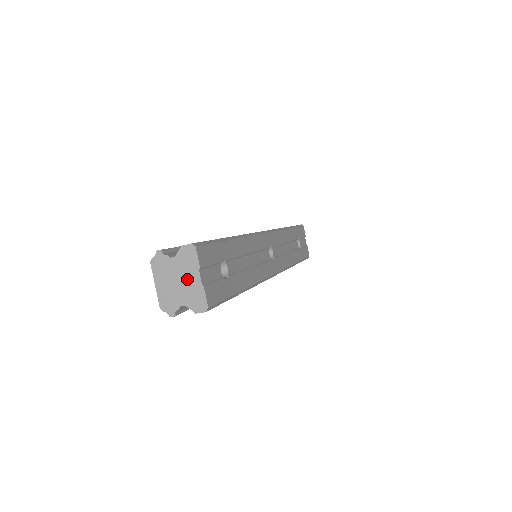
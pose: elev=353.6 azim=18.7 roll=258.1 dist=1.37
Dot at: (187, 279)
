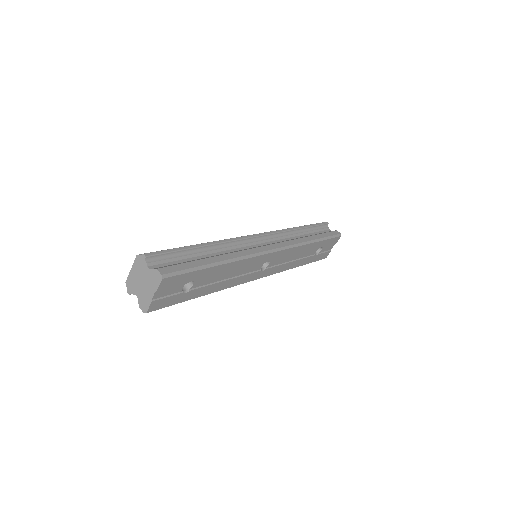
Dot at: (147, 287)
